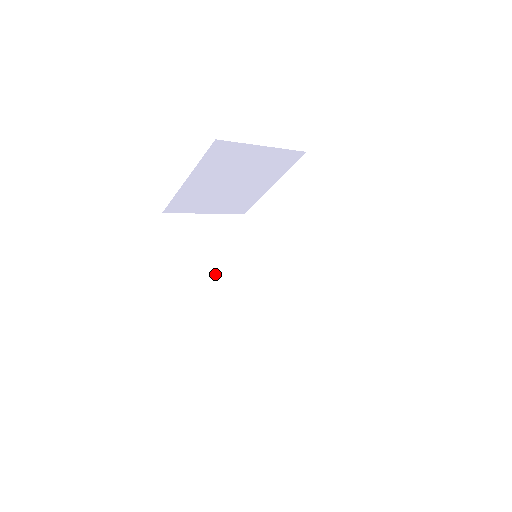
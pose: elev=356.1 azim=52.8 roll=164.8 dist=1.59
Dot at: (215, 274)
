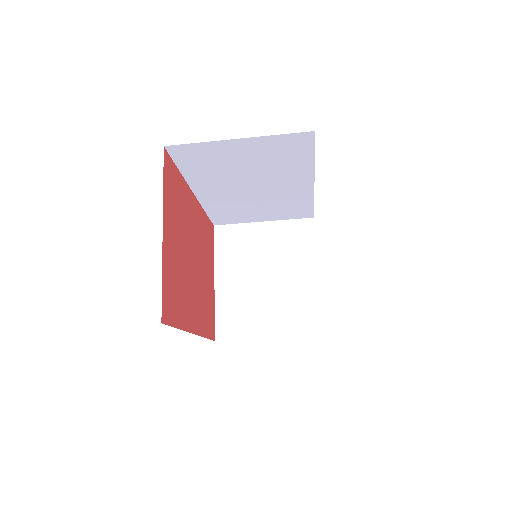
Dot at: occluded
